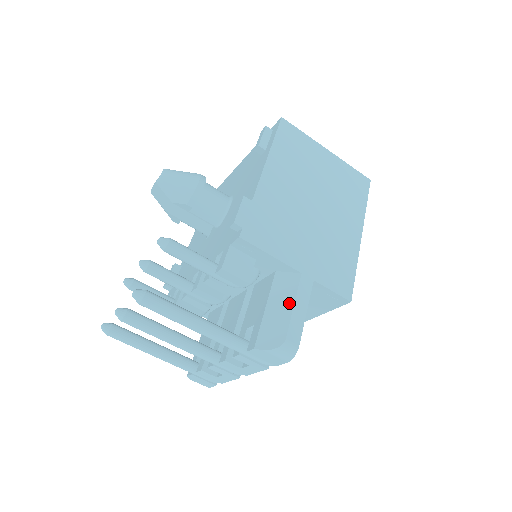
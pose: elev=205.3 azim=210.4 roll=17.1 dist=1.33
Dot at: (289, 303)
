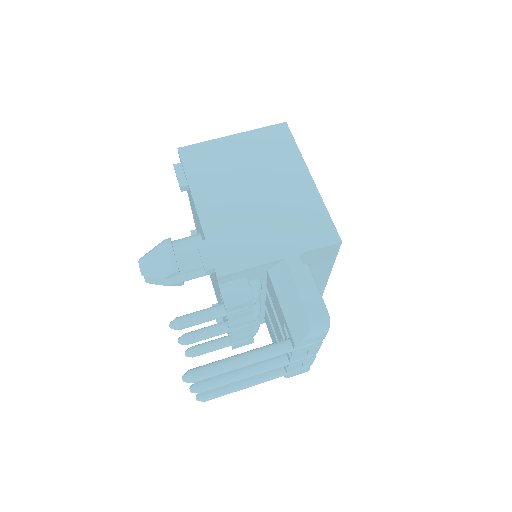
Dot at: (293, 290)
